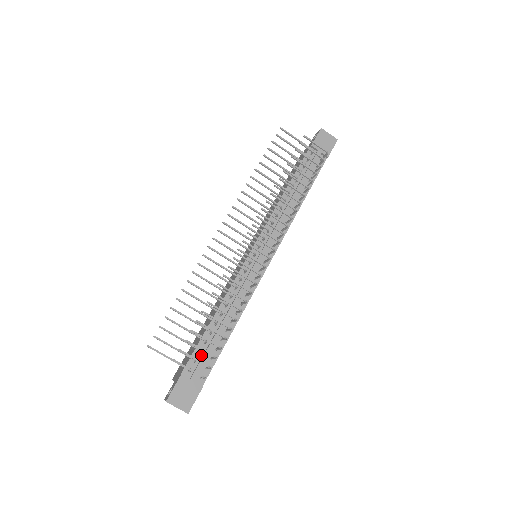
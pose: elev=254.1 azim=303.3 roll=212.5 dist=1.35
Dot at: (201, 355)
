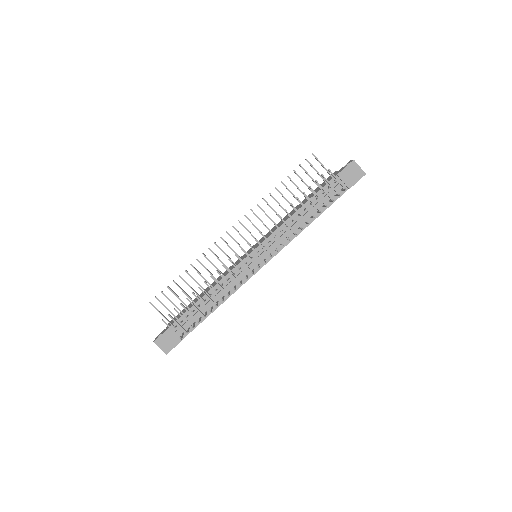
Dot at: (187, 319)
